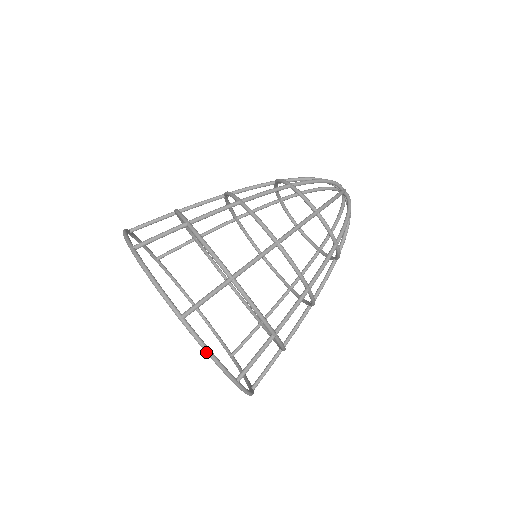
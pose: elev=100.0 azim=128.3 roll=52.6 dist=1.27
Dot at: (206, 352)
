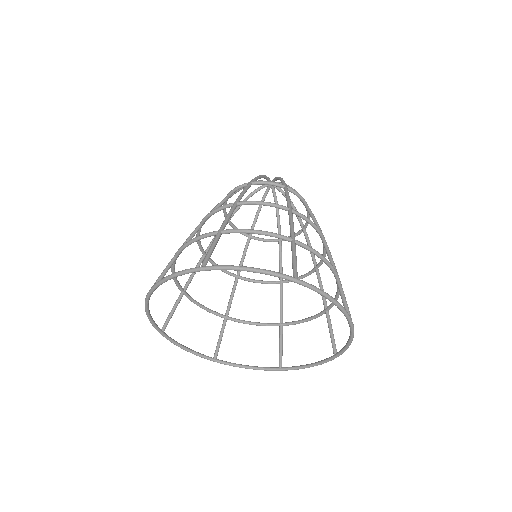
Dot at: (241, 269)
